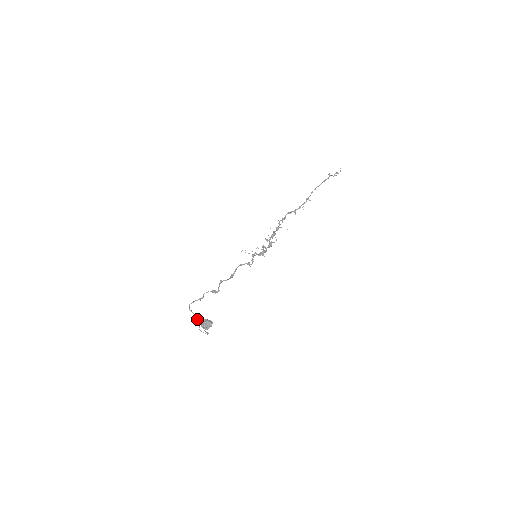
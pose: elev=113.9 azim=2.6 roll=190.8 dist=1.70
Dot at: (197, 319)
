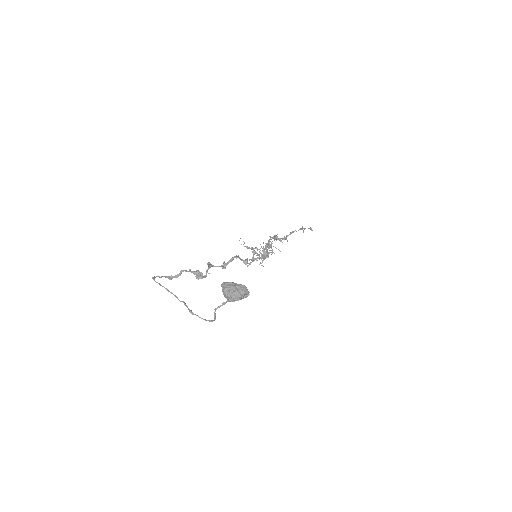
Dot at: occluded
